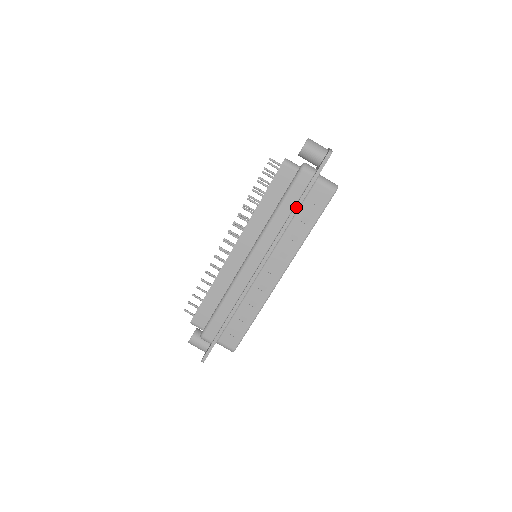
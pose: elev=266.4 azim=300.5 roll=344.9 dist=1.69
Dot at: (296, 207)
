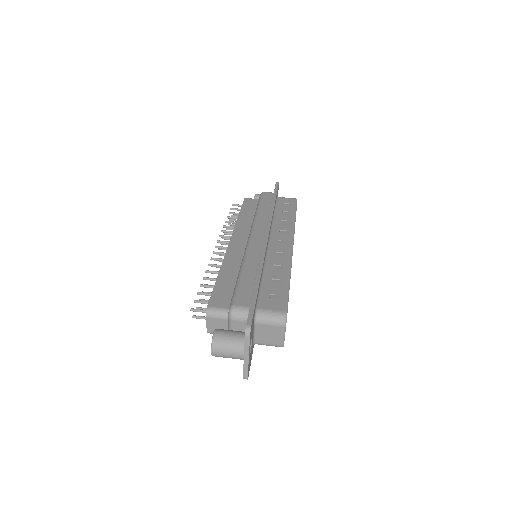
Dot at: (273, 202)
